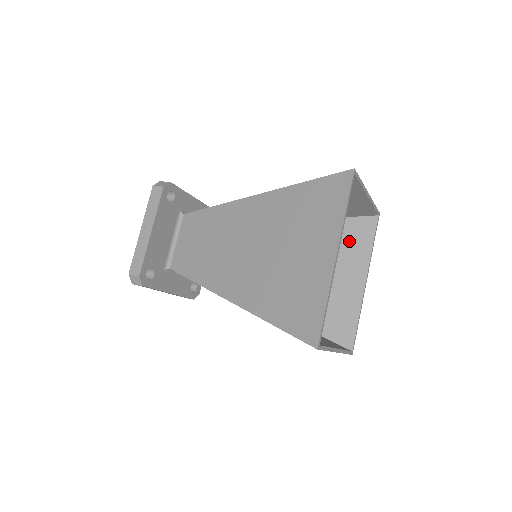
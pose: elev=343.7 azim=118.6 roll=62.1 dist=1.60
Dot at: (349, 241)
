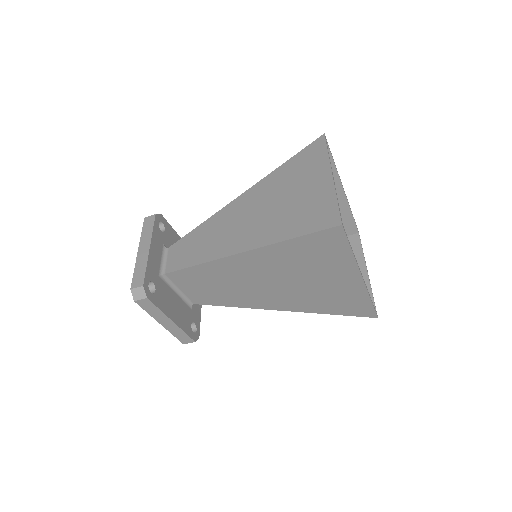
Dot at: occluded
